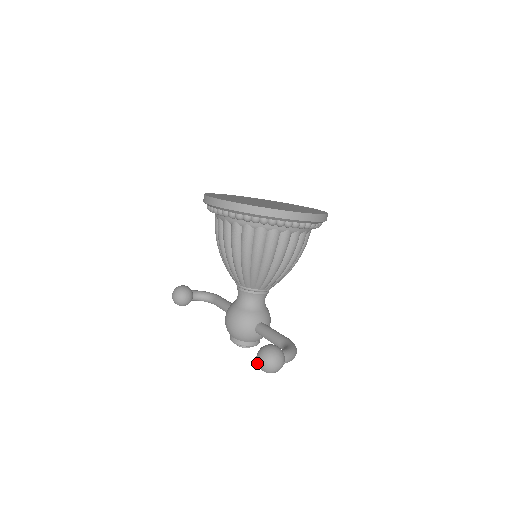
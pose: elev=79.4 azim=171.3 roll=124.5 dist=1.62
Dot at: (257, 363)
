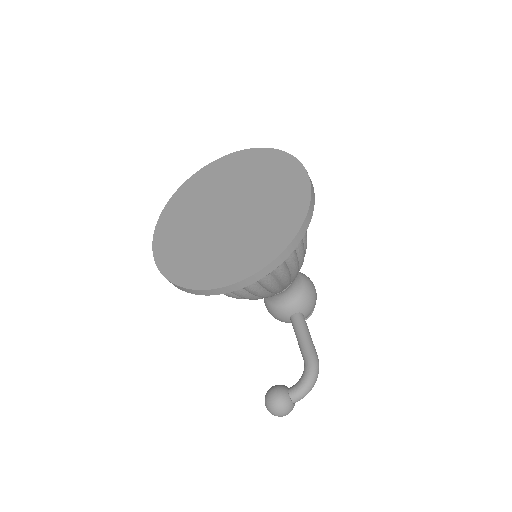
Dot at: occluded
